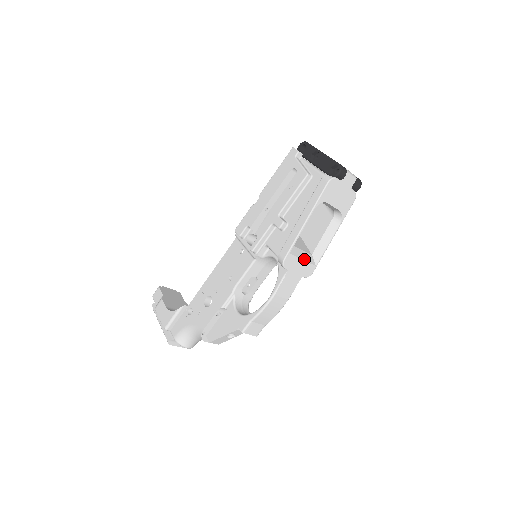
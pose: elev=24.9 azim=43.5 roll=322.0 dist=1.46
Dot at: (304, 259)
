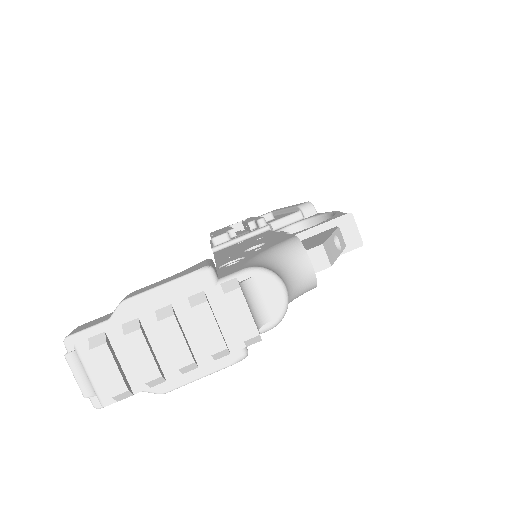
Dot at: occluded
